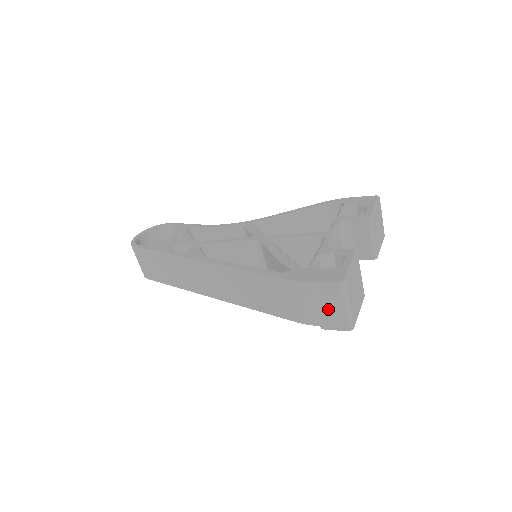
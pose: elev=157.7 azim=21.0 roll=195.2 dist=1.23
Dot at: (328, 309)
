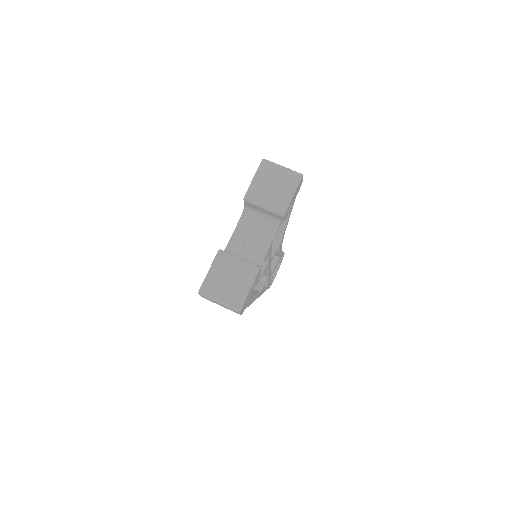
Dot at: occluded
